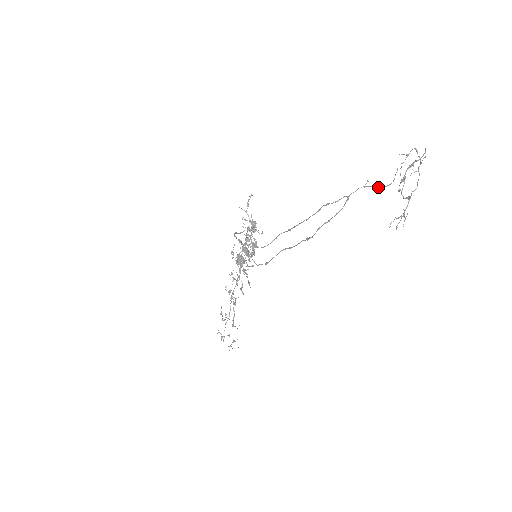
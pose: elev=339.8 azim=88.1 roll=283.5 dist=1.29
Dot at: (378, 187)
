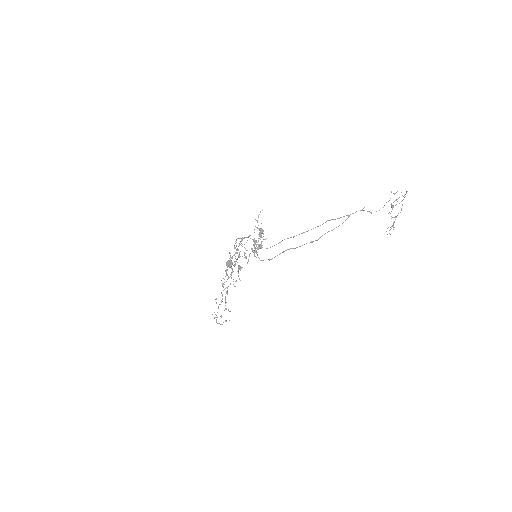
Dot at: occluded
